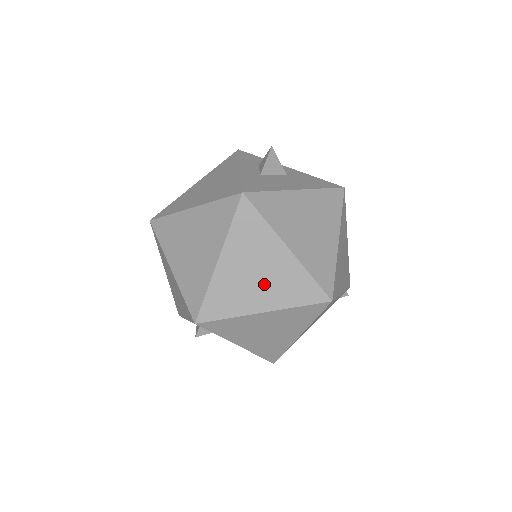
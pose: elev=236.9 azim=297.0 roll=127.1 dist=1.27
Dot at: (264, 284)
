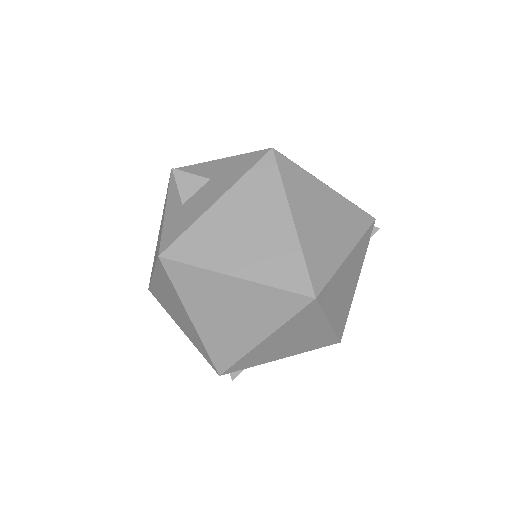
Dot at: (243, 318)
